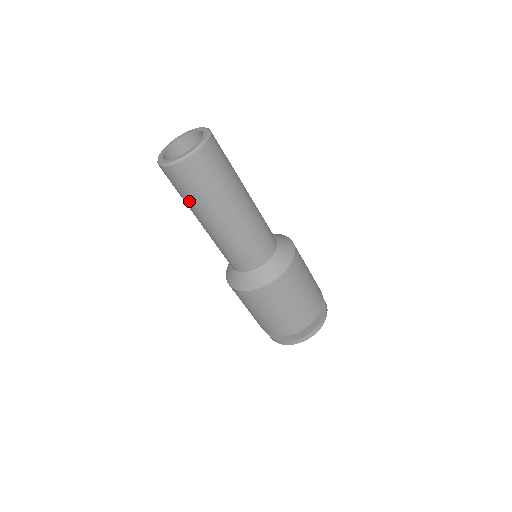
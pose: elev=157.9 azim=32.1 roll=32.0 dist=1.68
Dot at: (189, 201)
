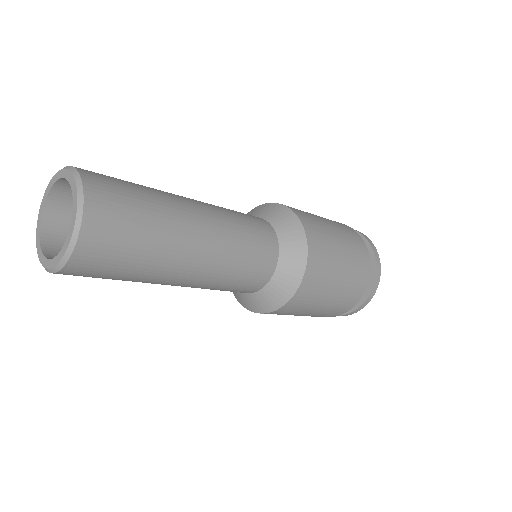
Dot at: occluded
